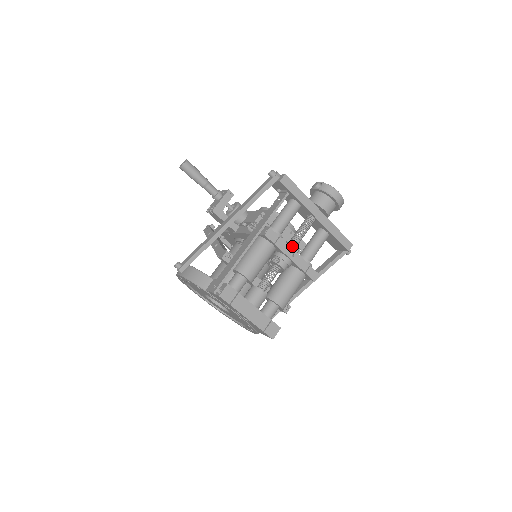
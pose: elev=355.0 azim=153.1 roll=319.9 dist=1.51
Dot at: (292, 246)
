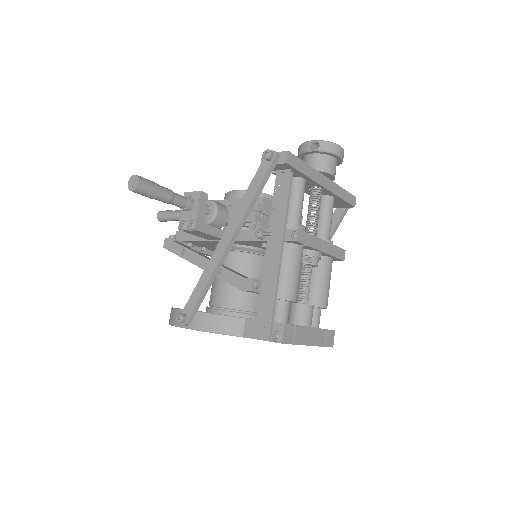
Dot at: (314, 234)
